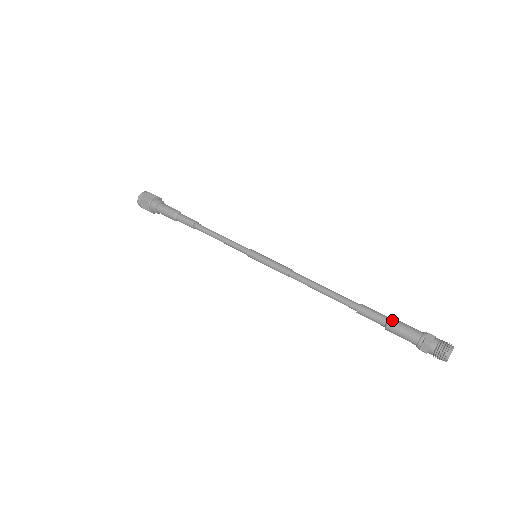
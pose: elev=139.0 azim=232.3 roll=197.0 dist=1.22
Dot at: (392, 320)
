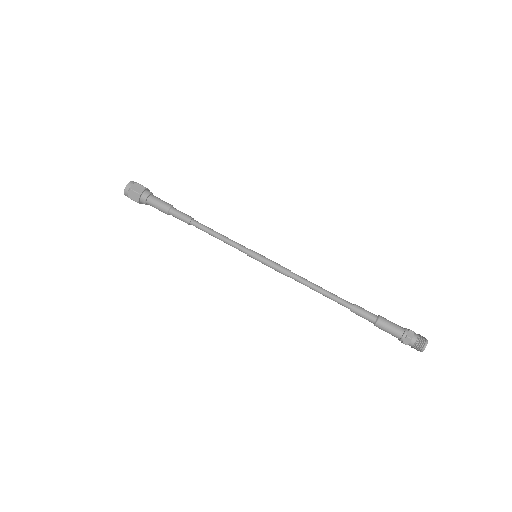
Dot at: (378, 324)
